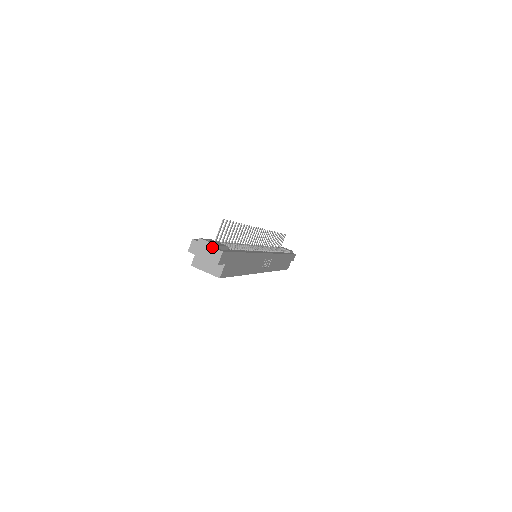
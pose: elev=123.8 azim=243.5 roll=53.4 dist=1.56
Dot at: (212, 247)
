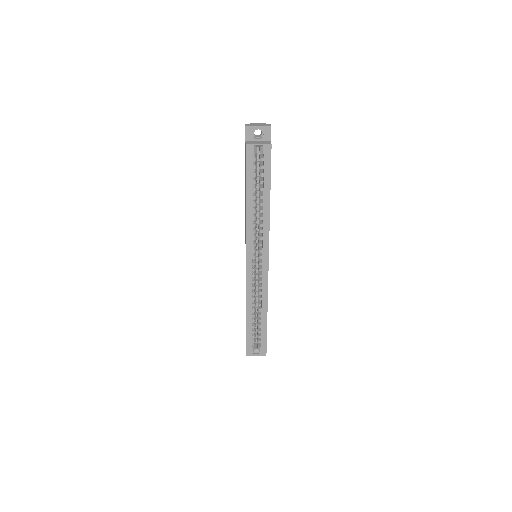
Dot at: (261, 124)
